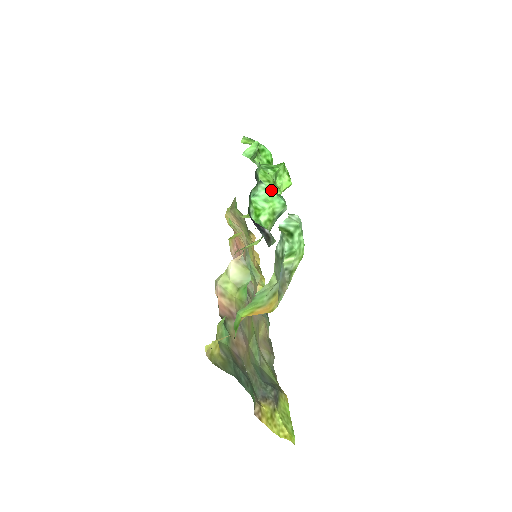
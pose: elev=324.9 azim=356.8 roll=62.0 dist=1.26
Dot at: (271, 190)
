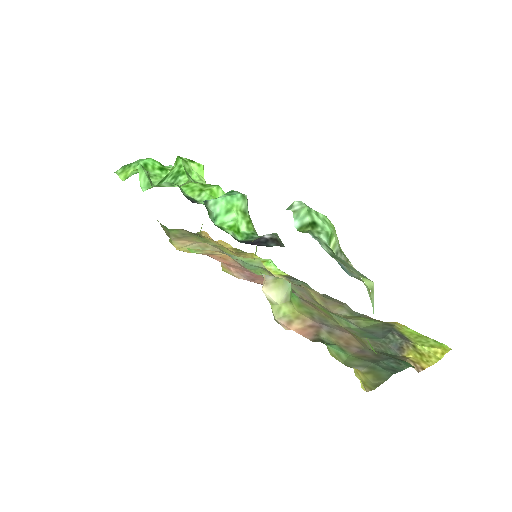
Dot at: (221, 198)
